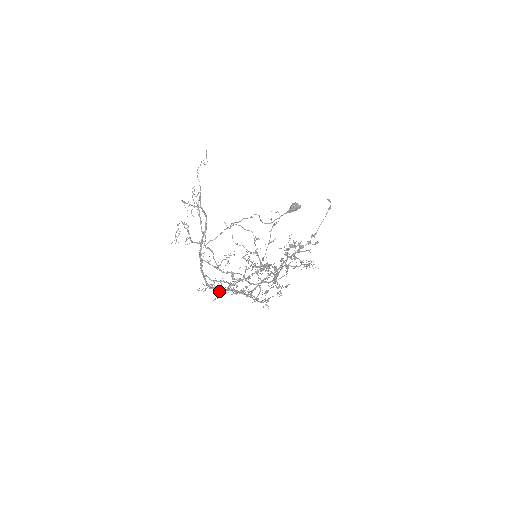
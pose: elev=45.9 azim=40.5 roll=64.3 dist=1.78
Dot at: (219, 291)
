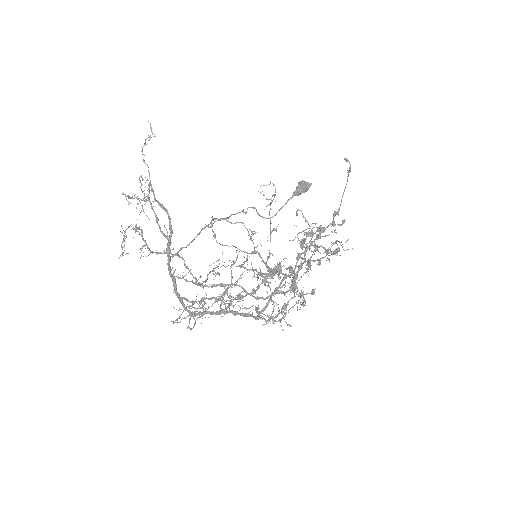
Dot at: occluded
